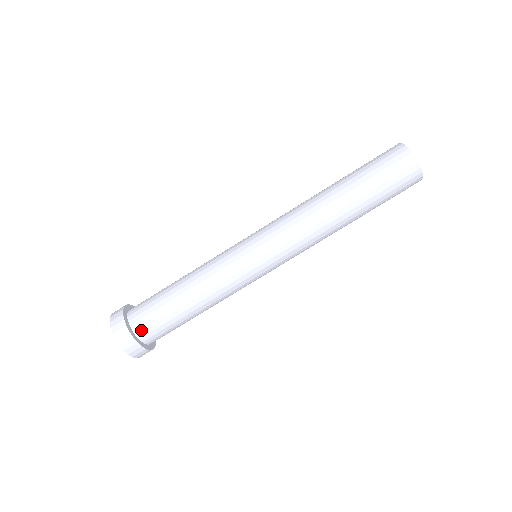
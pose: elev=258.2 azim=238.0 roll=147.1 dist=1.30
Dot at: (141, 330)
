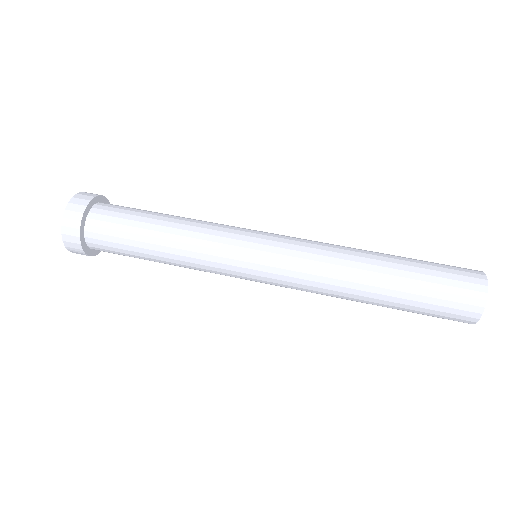
Dot at: (104, 205)
